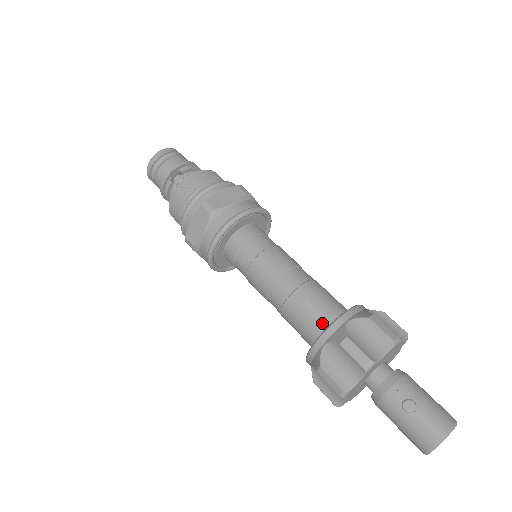
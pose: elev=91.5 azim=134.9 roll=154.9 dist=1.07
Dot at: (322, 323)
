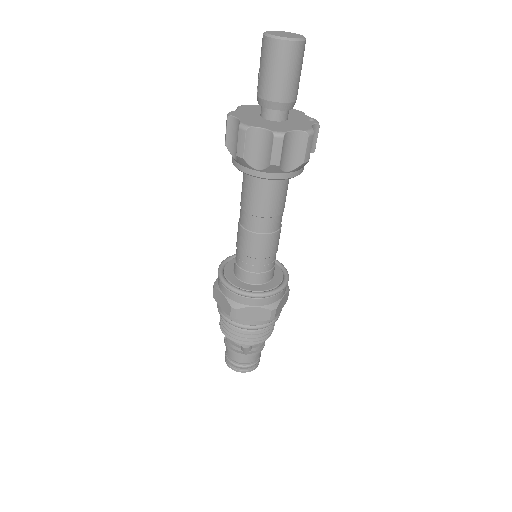
Dot at: occluded
